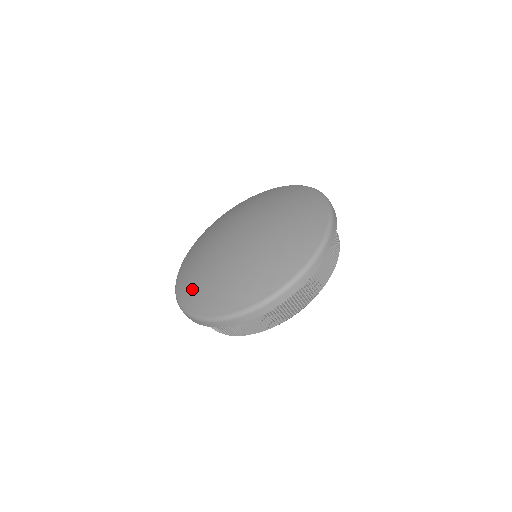
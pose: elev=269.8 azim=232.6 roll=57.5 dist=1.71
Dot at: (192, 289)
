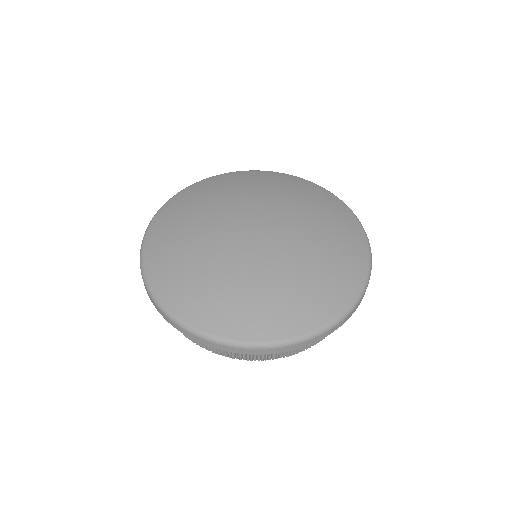
Dot at: (166, 238)
